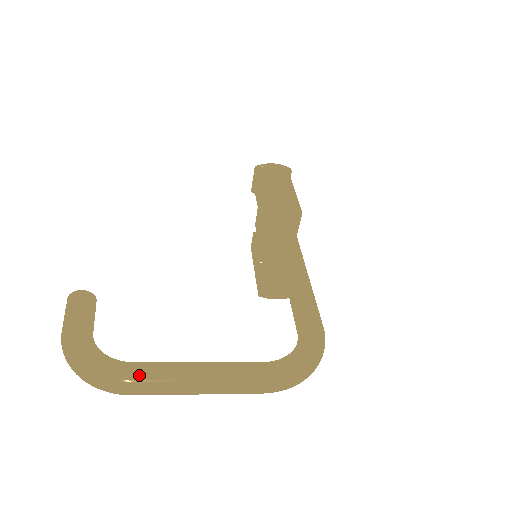
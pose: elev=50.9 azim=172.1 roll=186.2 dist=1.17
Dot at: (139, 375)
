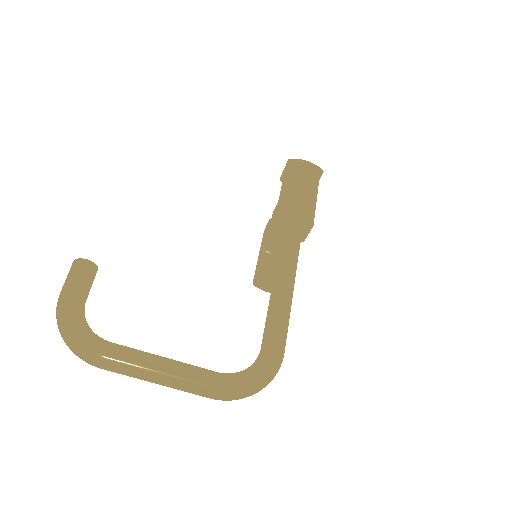
Dot at: (110, 357)
